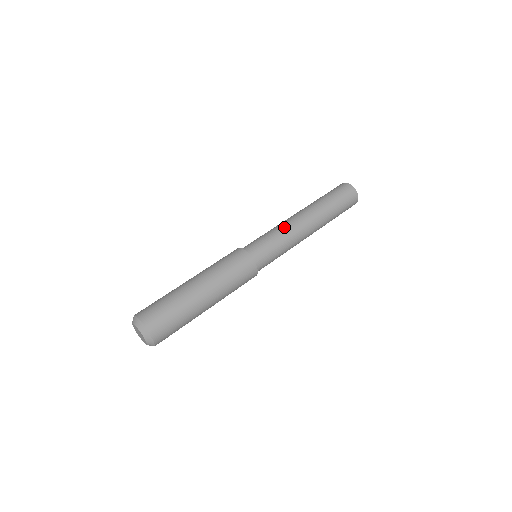
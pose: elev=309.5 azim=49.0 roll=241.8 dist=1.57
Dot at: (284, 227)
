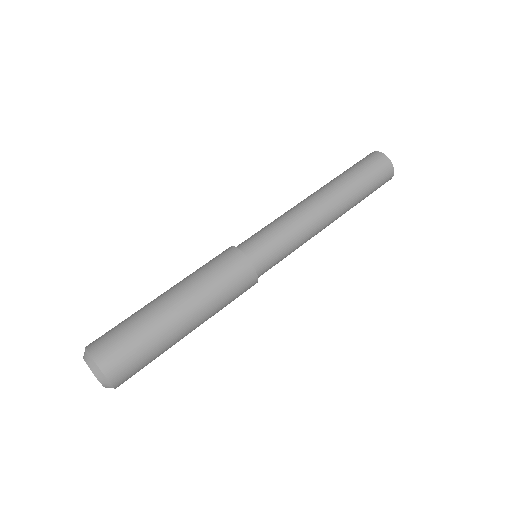
Dot at: occluded
